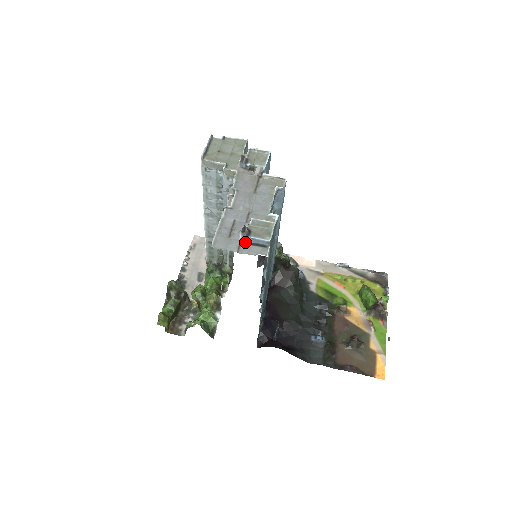
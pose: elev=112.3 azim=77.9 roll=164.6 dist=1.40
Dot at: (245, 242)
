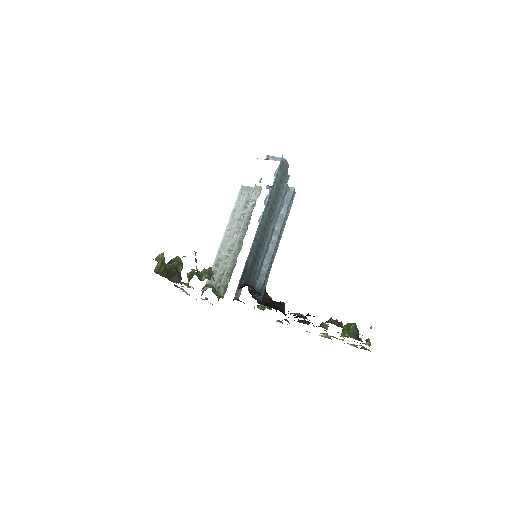
Dot at: (268, 159)
